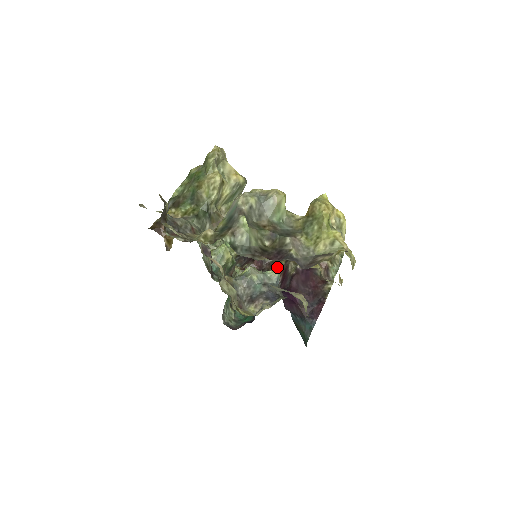
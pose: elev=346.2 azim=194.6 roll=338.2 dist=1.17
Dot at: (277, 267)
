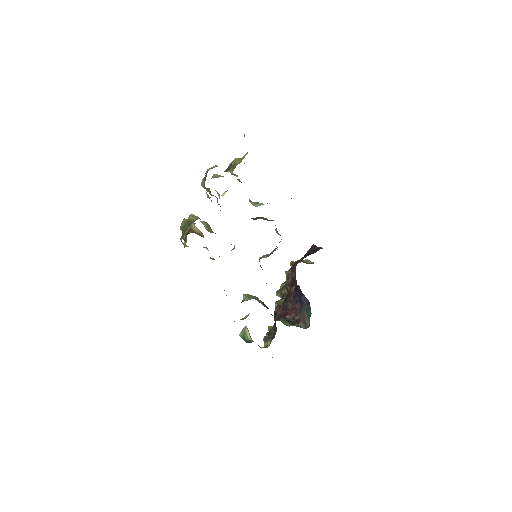
Dot at: (288, 296)
